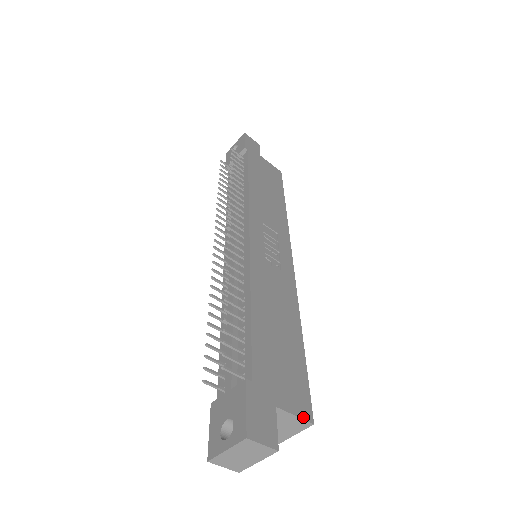
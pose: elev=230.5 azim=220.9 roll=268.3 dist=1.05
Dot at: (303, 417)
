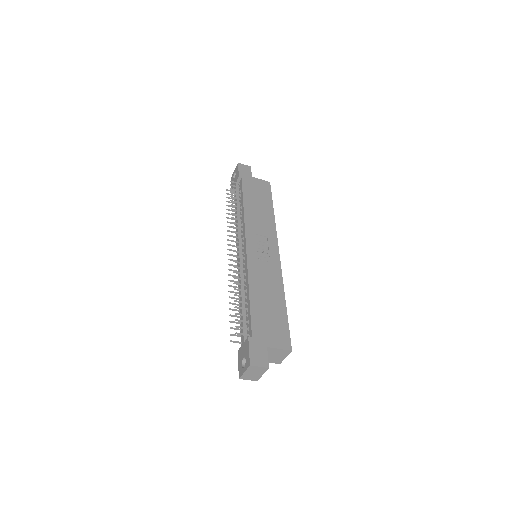
Dot at: (285, 349)
